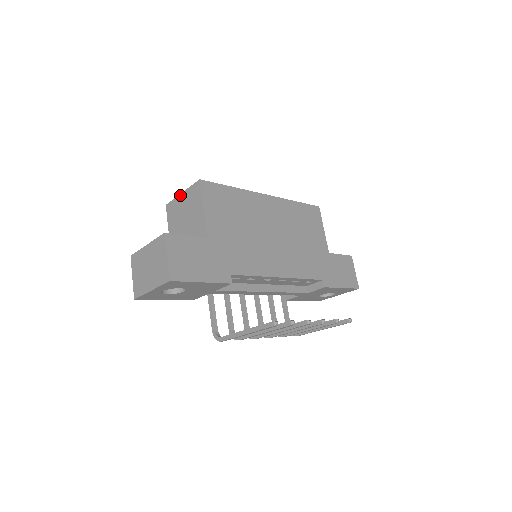
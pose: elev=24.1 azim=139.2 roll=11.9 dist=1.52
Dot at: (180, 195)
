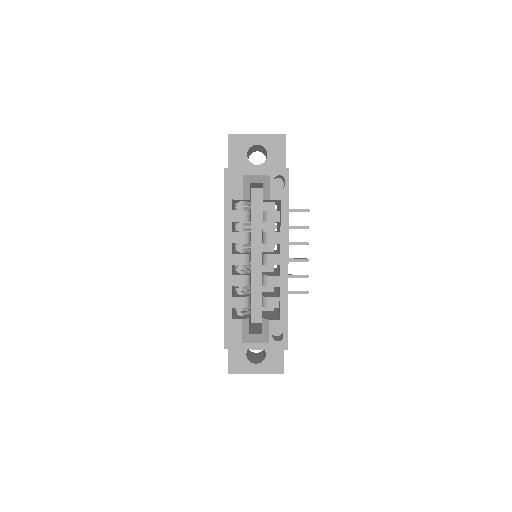
Dot at: occluded
